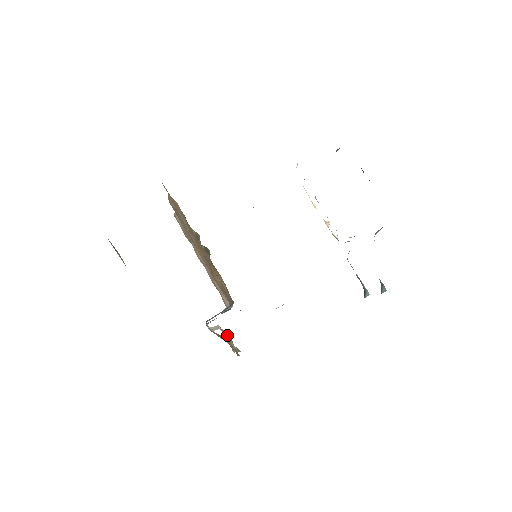
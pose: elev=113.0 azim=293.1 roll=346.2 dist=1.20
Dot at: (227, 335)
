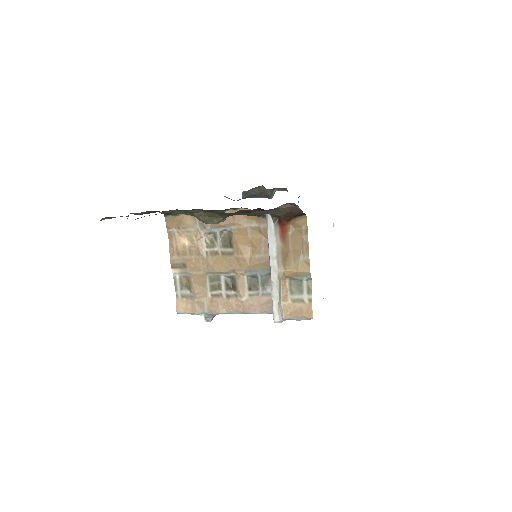
Dot at: (293, 296)
